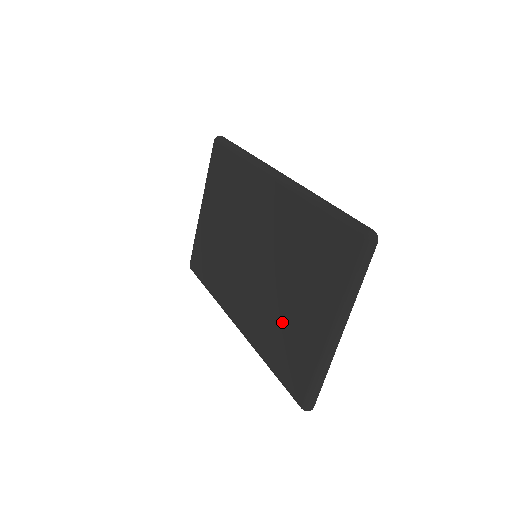
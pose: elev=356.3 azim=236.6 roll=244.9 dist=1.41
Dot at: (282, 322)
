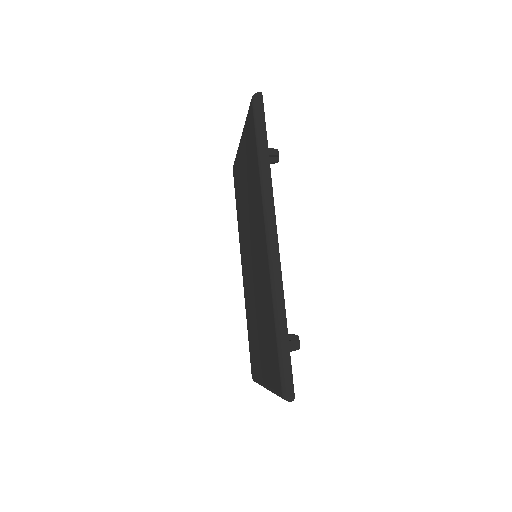
Dot at: (253, 327)
